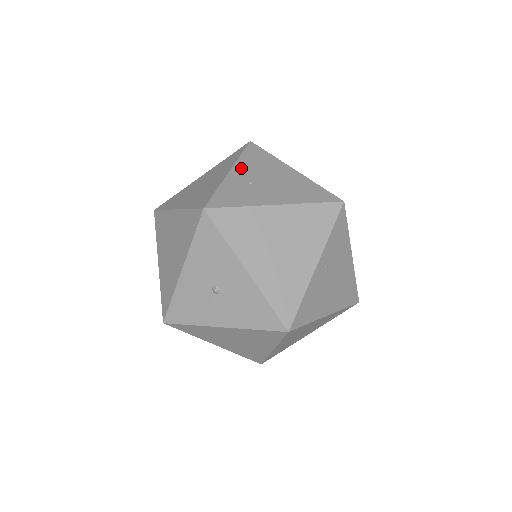
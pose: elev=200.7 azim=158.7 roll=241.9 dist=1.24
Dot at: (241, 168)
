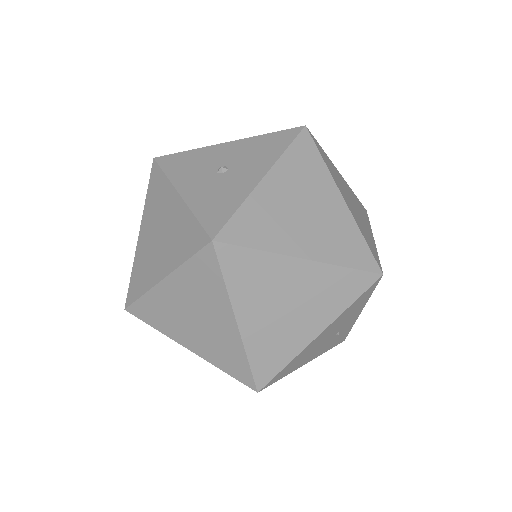
Dot at: occluded
